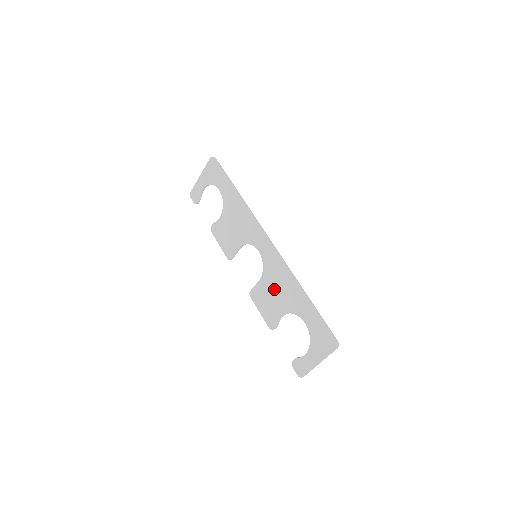
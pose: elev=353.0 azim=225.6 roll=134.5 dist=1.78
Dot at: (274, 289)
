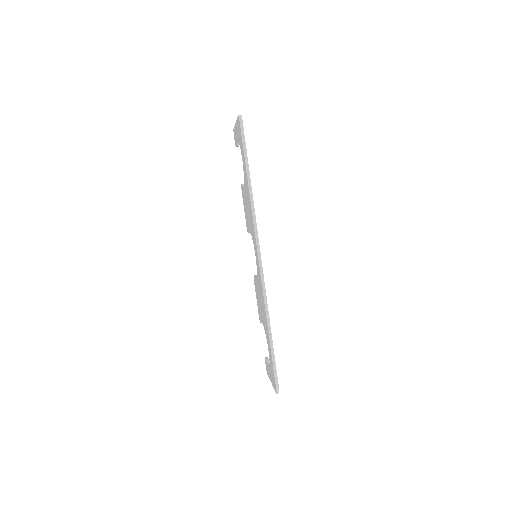
Dot at: (260, 299)
